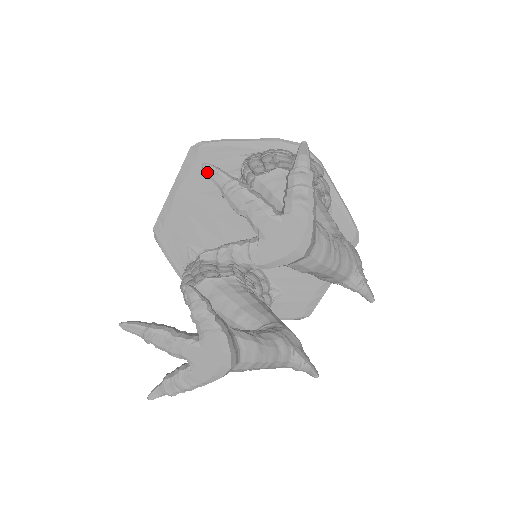
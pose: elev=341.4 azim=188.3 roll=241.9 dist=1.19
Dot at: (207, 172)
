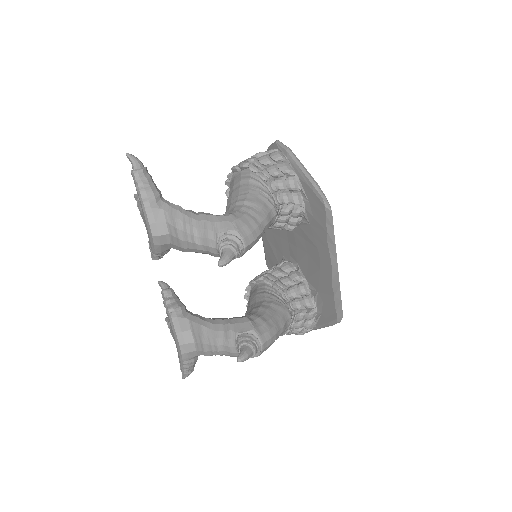
Dot at: (136, 199)
